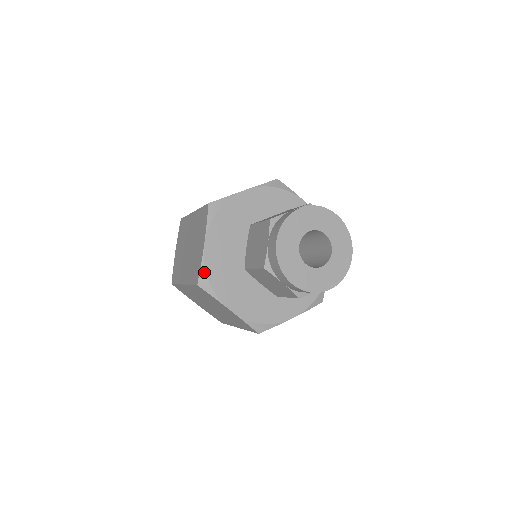
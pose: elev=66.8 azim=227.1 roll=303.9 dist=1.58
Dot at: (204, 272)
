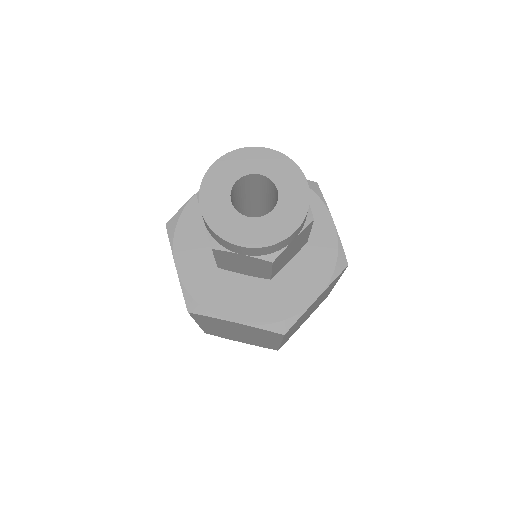
Dot at: (188, 295)
